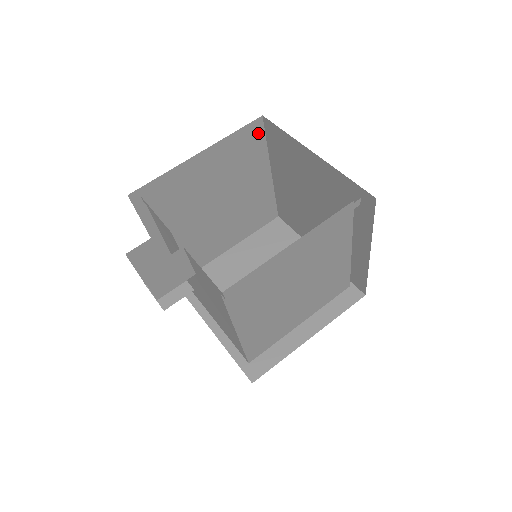
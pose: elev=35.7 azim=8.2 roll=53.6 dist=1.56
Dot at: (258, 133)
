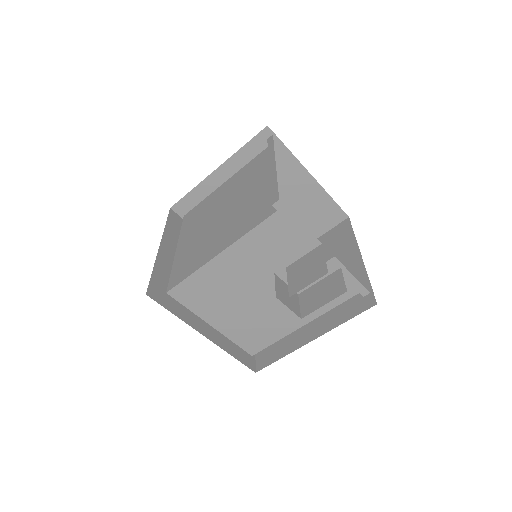
Dot at: occluded
